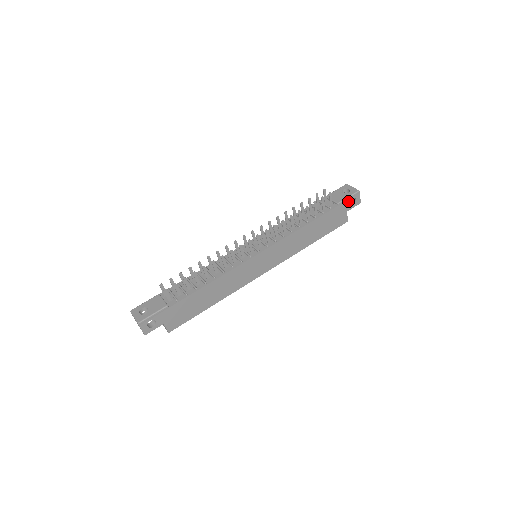
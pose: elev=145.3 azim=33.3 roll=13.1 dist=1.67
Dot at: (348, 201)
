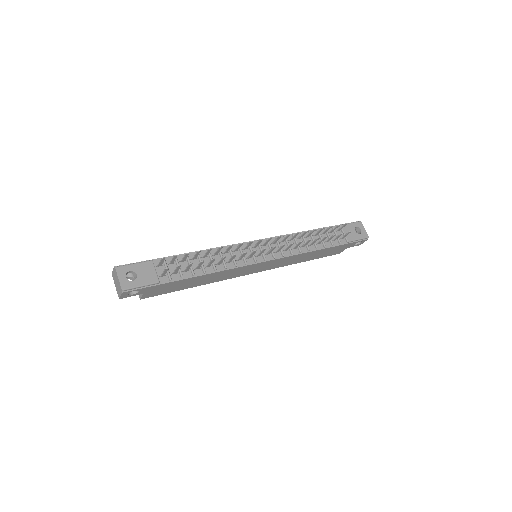
Dot at: (355, 242)
